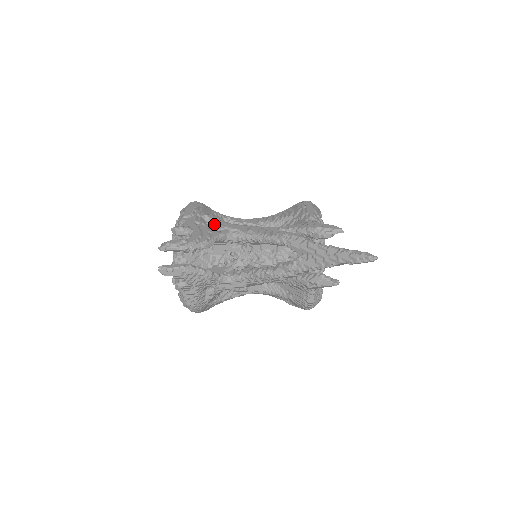
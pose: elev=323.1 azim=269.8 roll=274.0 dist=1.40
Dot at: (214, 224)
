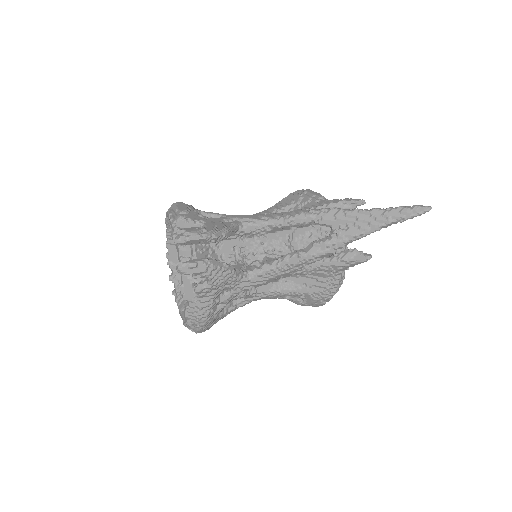
Dot at: occluded
